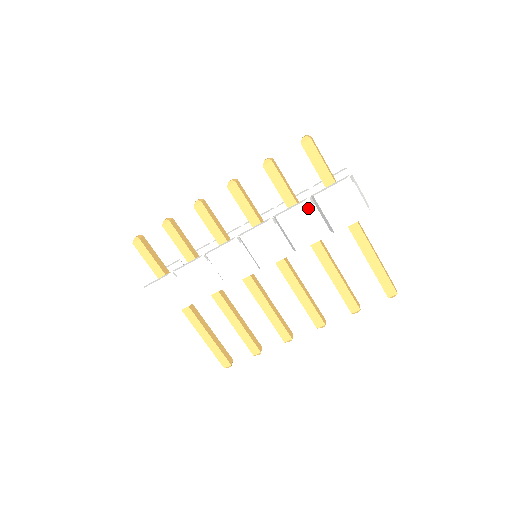
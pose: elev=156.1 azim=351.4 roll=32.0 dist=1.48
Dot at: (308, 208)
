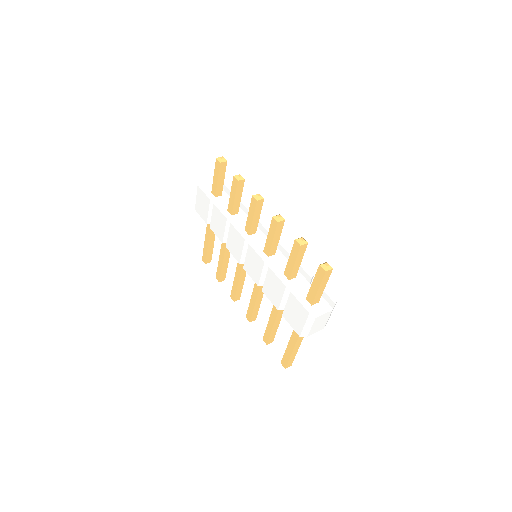
Dot at: (284, 290)
